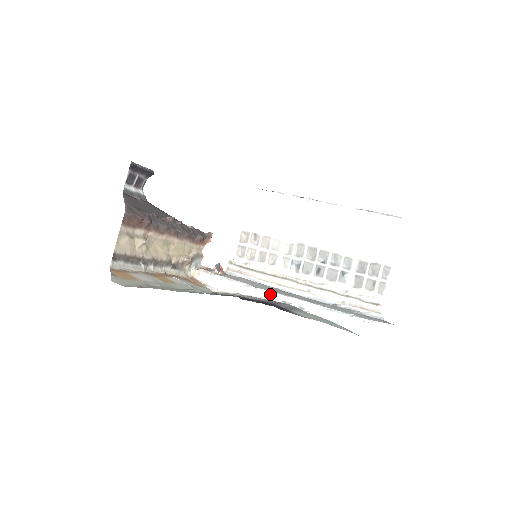
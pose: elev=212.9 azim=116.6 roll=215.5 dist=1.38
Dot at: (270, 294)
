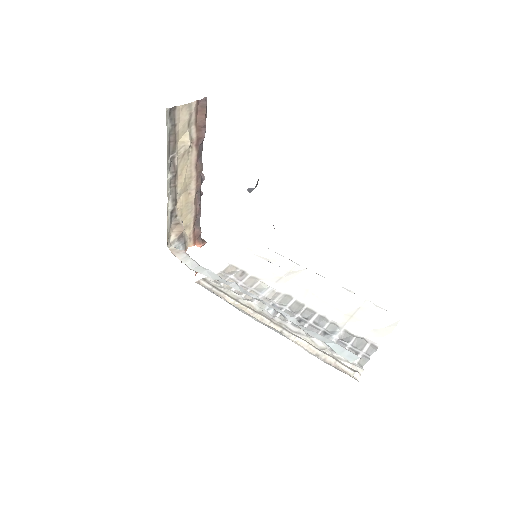
Dot at: (251, 294)
